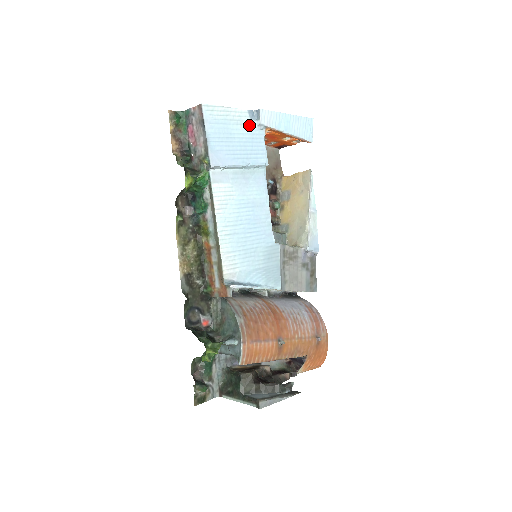
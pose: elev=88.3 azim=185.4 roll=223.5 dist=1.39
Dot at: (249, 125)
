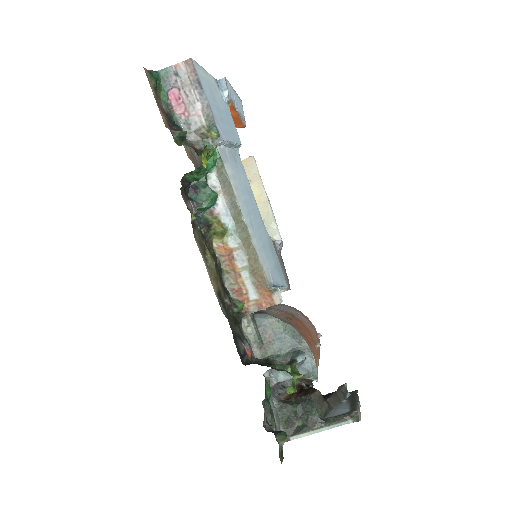
Dot at: (220, 96)
